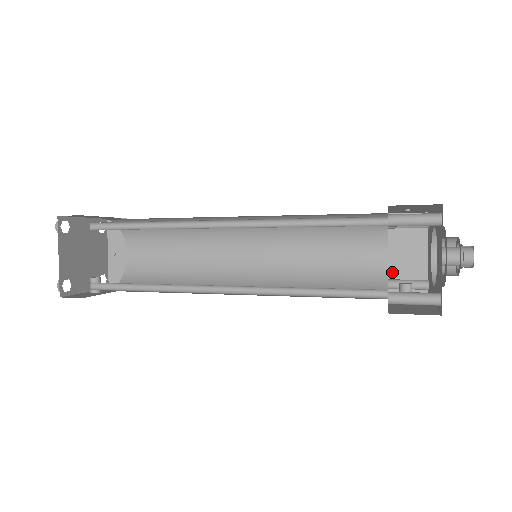
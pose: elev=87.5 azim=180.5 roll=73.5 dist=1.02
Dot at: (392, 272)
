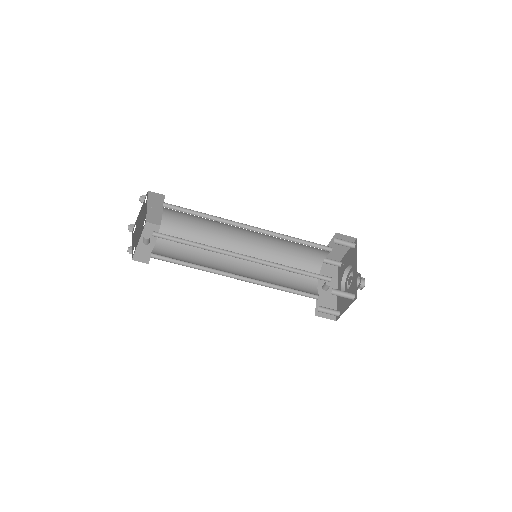
Dot at: occluded
